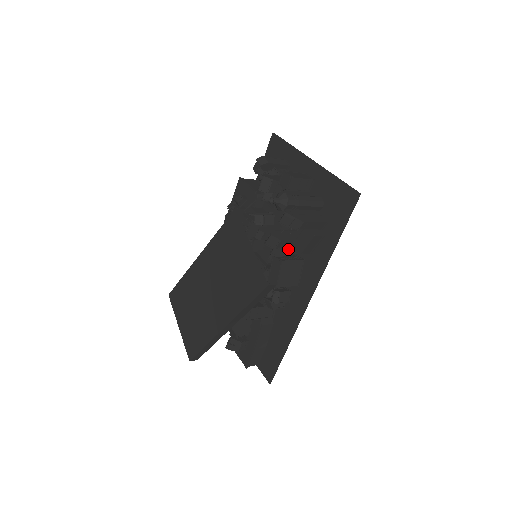
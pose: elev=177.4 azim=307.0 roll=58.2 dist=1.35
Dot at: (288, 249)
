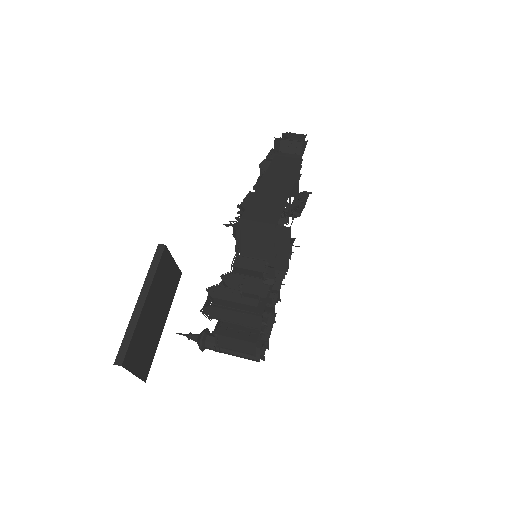
Dot at: occluded
